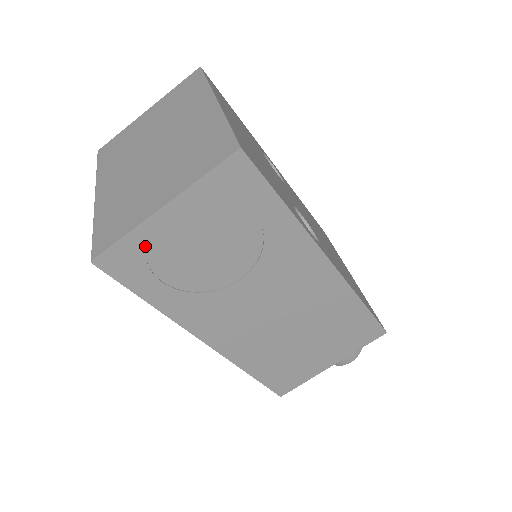
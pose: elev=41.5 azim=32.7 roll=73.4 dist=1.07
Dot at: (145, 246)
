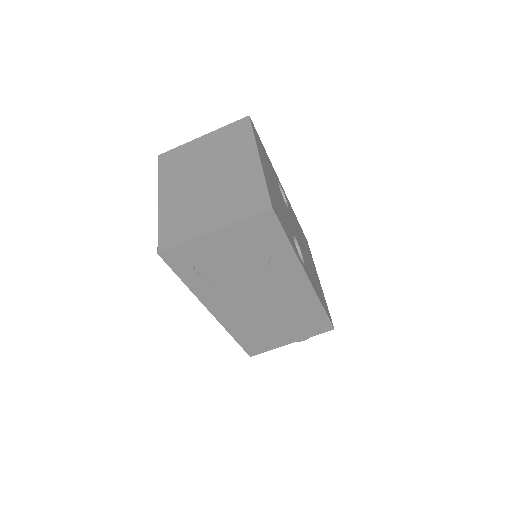
Dot at: (194, 250)
